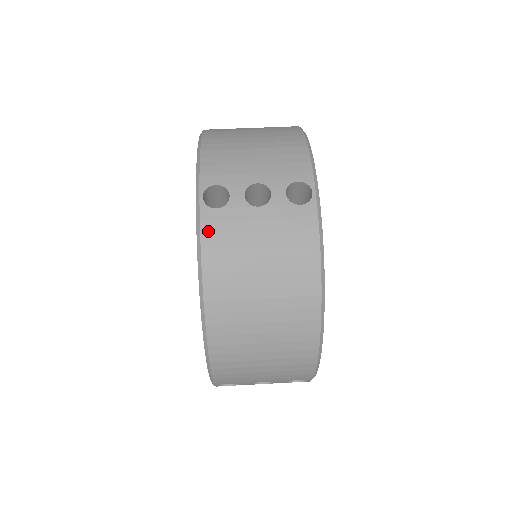
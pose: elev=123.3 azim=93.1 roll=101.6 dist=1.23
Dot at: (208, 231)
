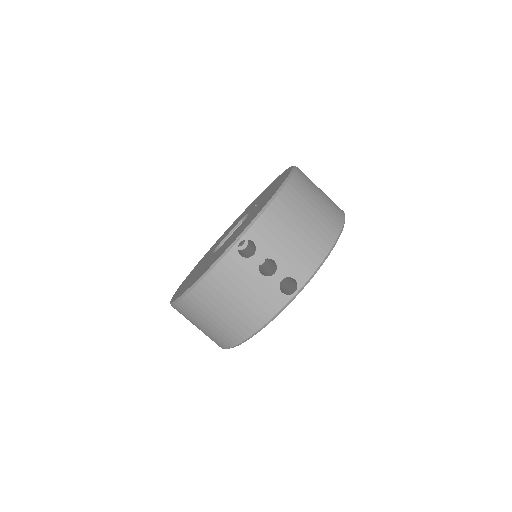
Dot at: (226, 263)
